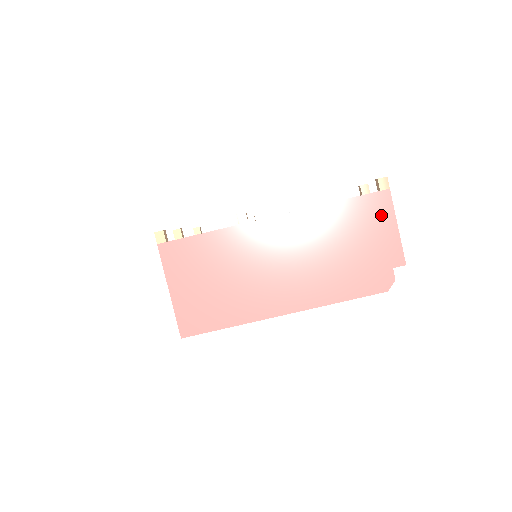
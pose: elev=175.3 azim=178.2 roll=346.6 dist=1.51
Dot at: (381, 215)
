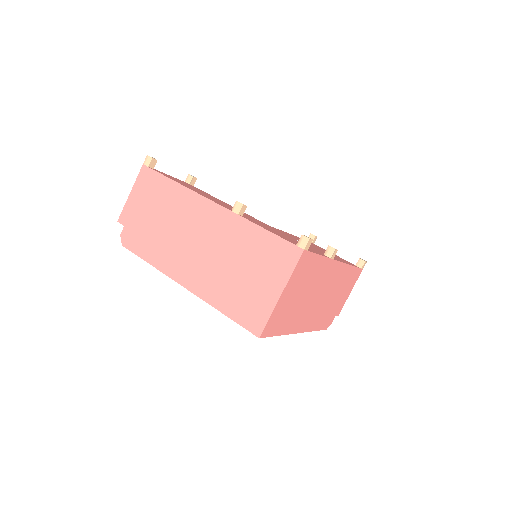
Dot at: (353, 283)
